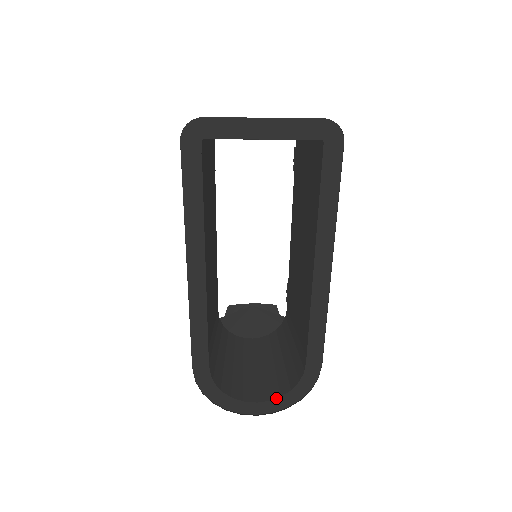
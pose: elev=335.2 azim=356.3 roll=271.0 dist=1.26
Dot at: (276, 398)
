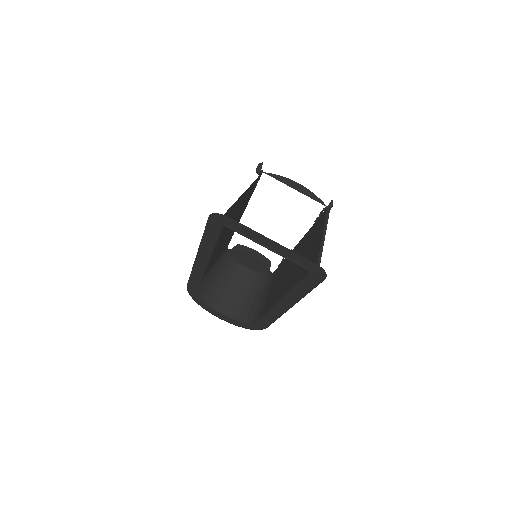
Dot at: (234, 319)
